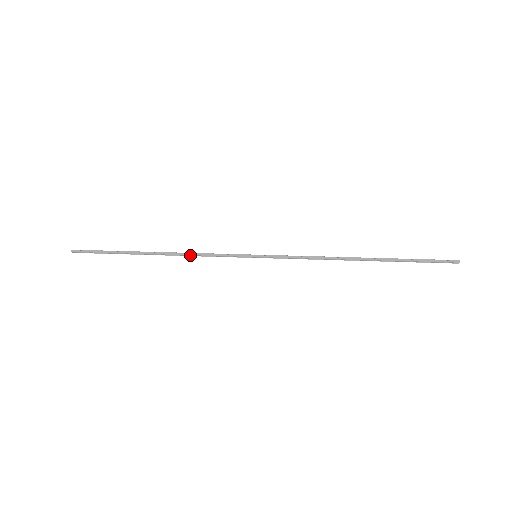
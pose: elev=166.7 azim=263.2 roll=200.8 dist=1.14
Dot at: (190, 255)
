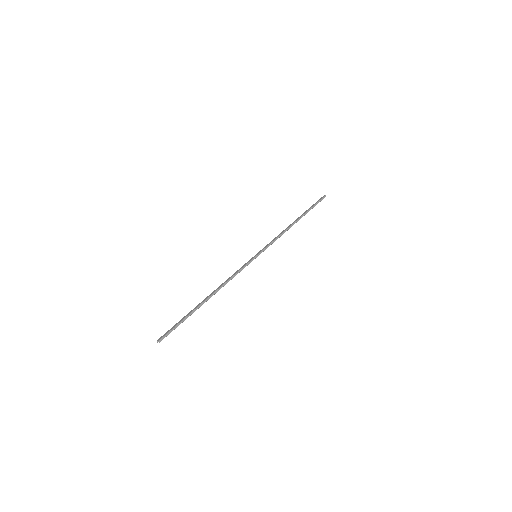
Dot at: occluded
